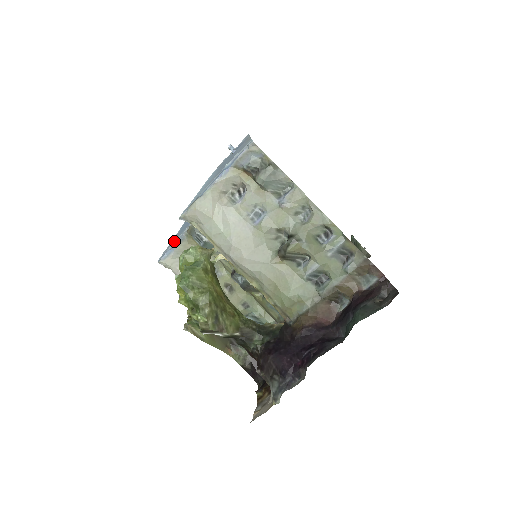
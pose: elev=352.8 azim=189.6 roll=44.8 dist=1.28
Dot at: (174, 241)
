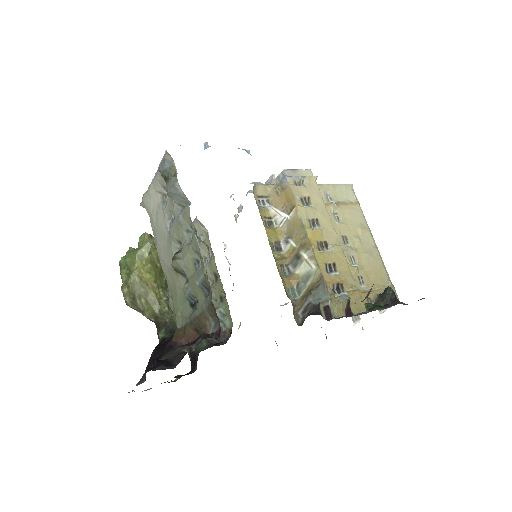
Dot at: occluded
